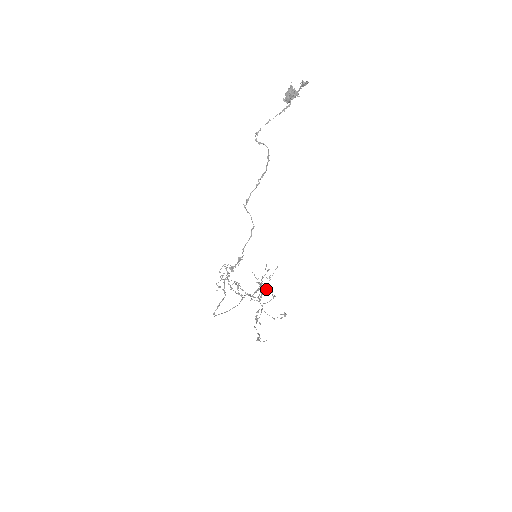
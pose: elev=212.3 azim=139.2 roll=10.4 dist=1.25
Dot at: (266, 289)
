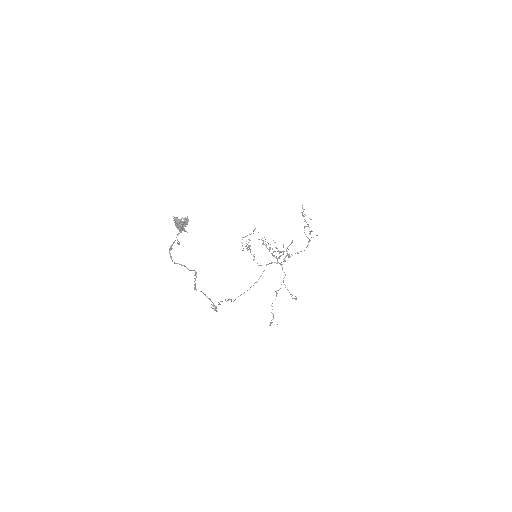
Dot at: occluded
